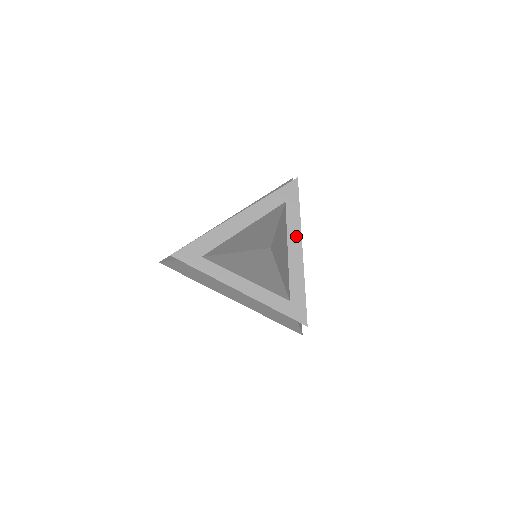
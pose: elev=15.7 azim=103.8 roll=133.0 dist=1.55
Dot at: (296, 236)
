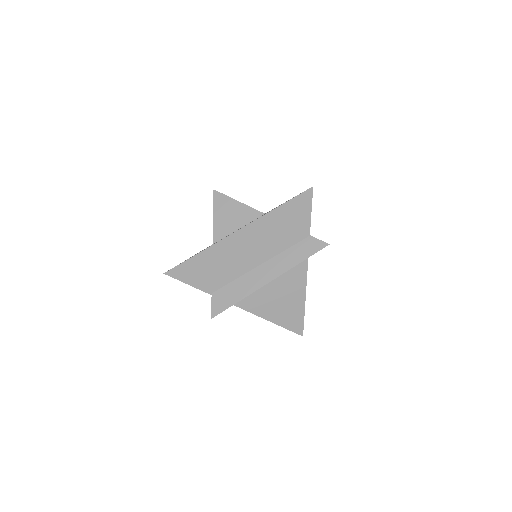
Dot at: occluded
